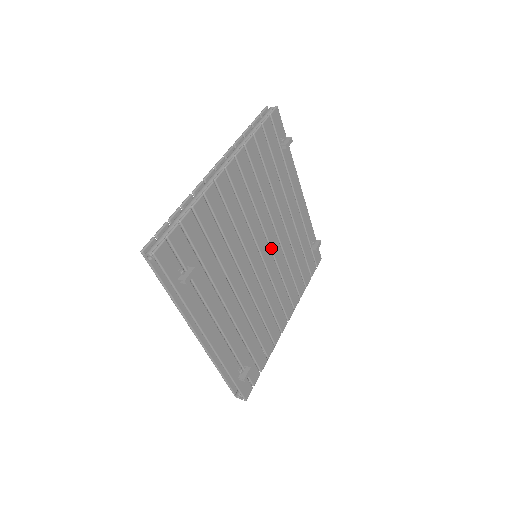
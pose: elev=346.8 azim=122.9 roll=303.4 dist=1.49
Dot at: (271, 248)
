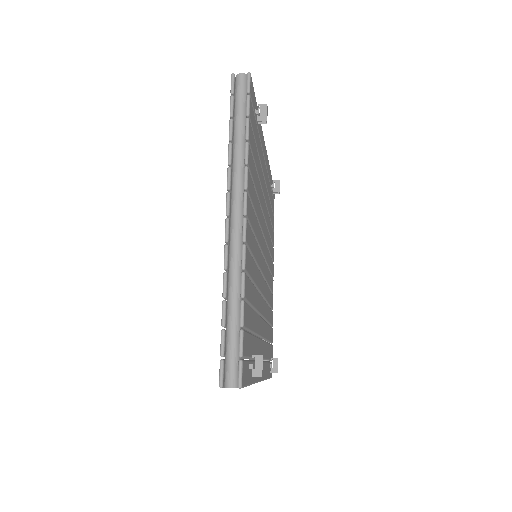
Dot at: (264, 237)
